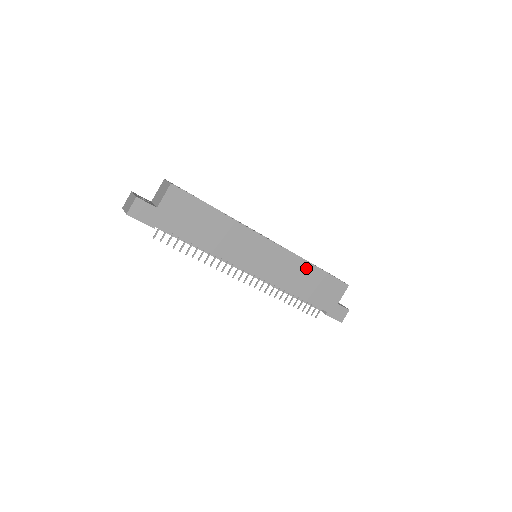
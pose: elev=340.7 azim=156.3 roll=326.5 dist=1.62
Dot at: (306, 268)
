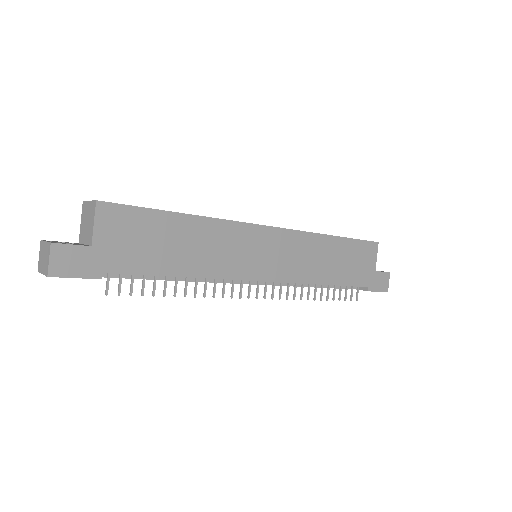
Dot at: (324, 243)
